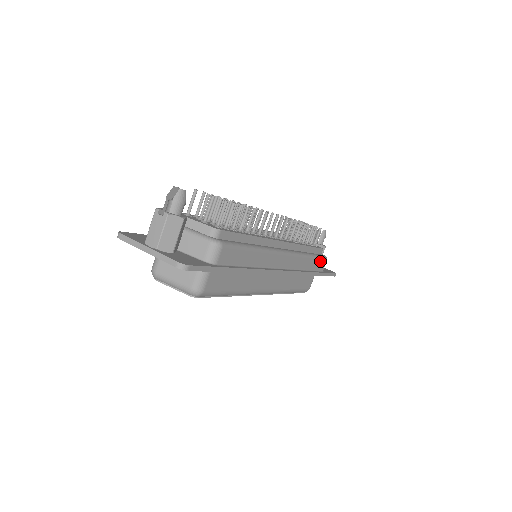
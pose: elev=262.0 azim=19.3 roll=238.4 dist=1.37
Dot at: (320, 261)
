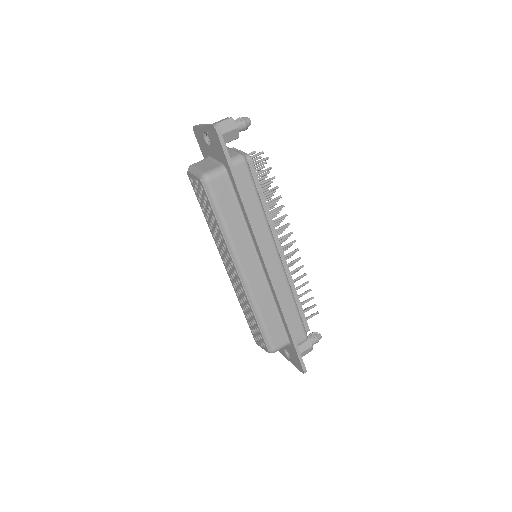
Dot at: (300, 326)
